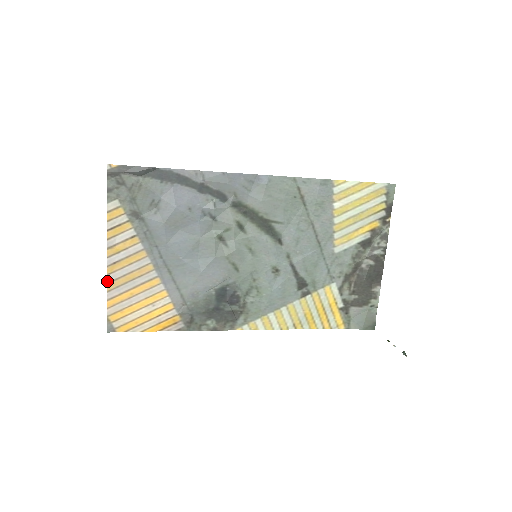
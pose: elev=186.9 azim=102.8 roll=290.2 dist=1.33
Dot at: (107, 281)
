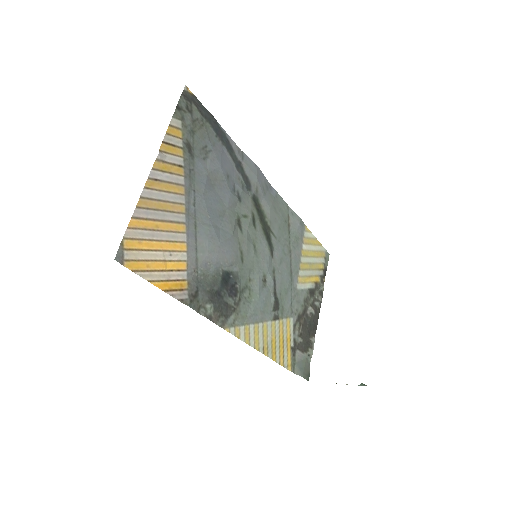
Dot at: (141, 194)
